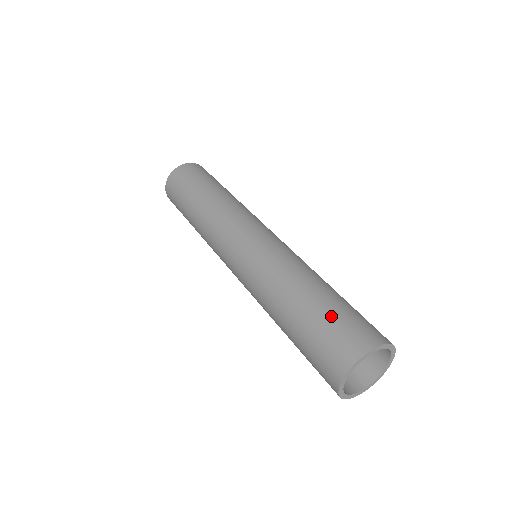
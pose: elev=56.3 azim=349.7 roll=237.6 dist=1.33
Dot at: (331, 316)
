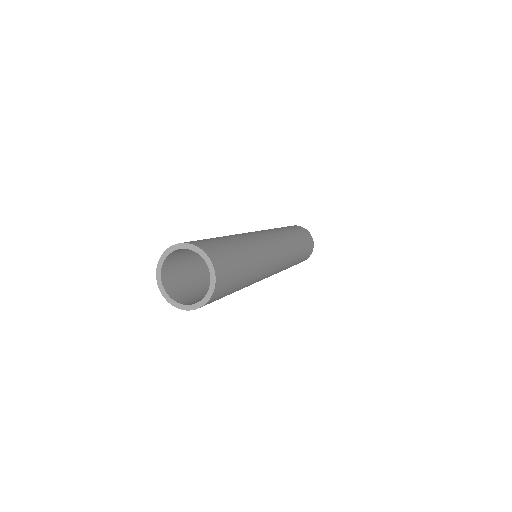
Dot at: occluded
